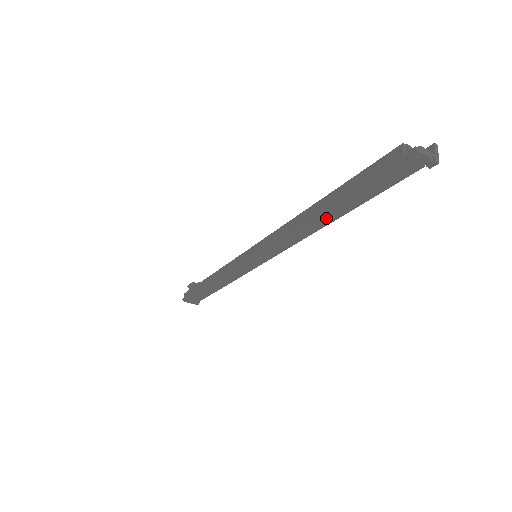
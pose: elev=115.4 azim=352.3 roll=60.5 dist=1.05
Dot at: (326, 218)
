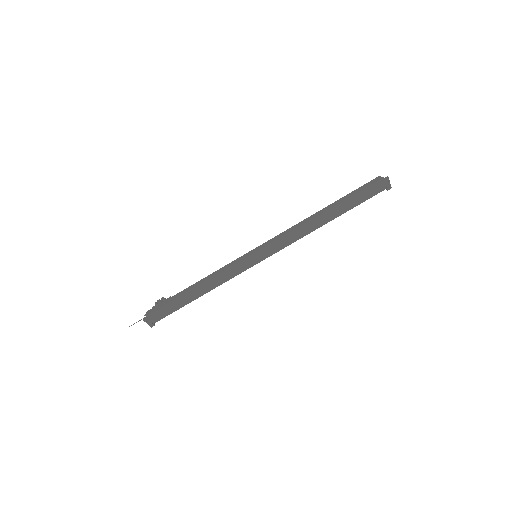
Dot at: (327, 218)
